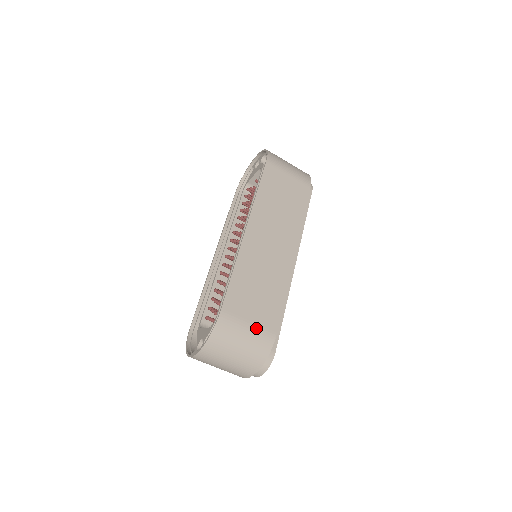
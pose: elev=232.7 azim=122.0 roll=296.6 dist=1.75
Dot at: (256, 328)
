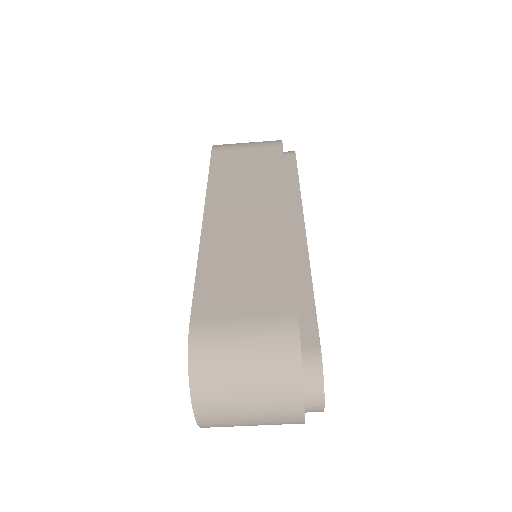
Dot at: (258, 322)
